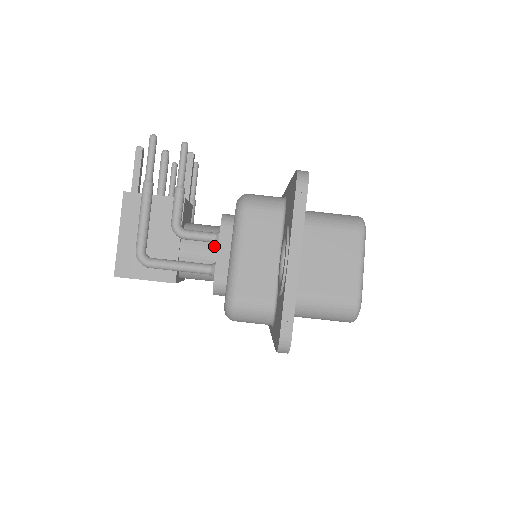
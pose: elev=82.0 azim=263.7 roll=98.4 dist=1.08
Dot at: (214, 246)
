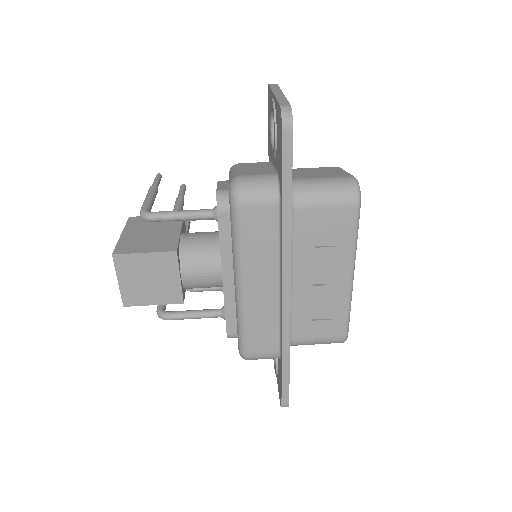
Dot at: (213, 232)
